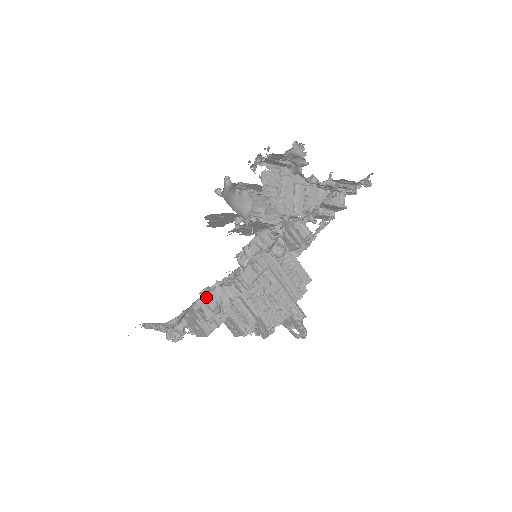
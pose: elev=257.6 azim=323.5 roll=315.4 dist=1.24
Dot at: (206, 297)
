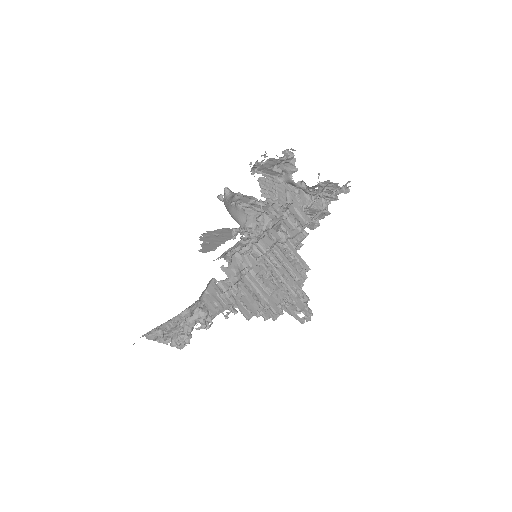
Dot at: (230, 260)
